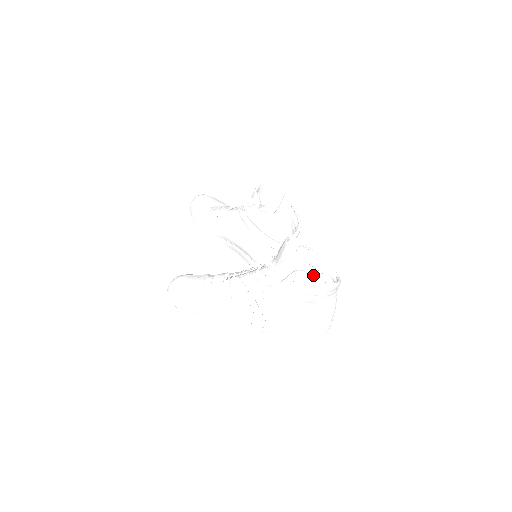
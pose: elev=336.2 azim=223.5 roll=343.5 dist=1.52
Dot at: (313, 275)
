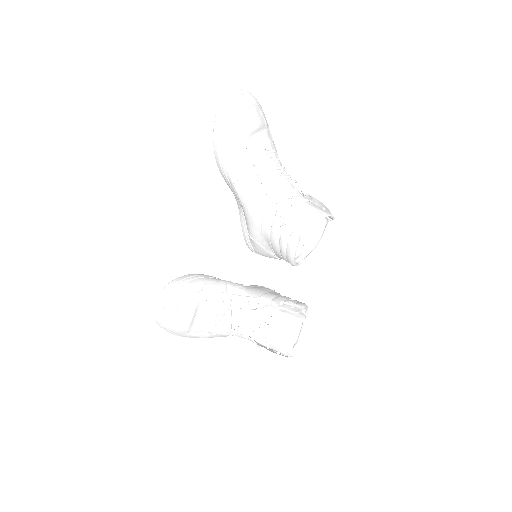
Dot at: occluded
